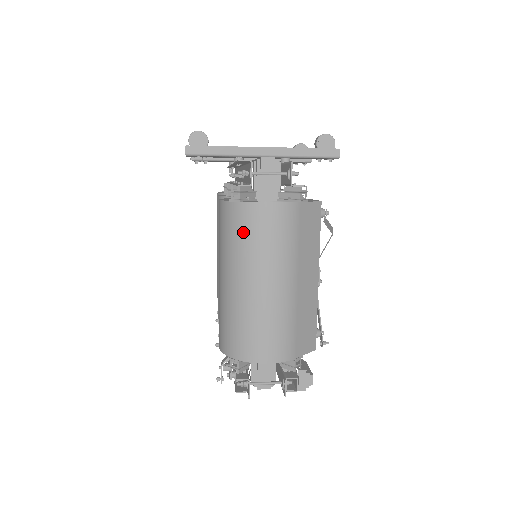
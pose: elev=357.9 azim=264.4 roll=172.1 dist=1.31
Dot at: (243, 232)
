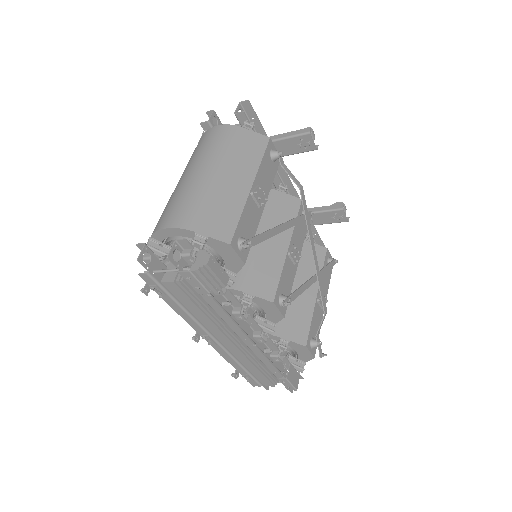
Dot at: occluded
